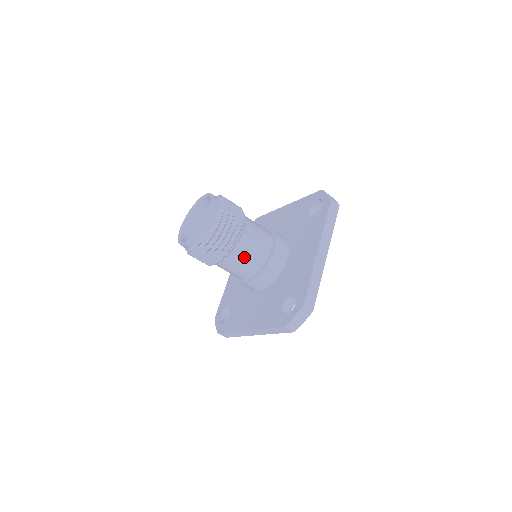
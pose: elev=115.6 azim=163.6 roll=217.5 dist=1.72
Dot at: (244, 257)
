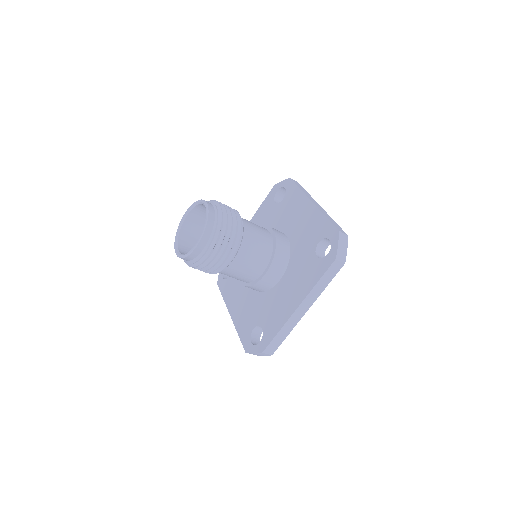
Dot at: (255, 241)
